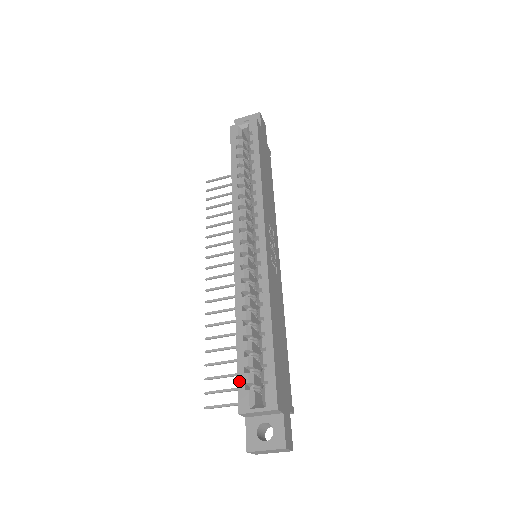
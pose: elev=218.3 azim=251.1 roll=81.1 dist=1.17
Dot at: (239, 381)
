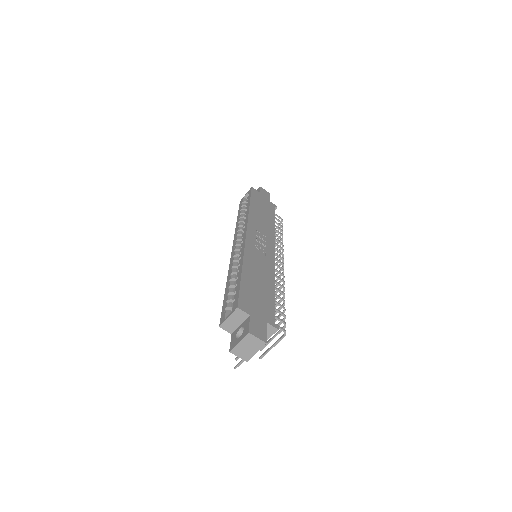
Dot at: (222, 310)
